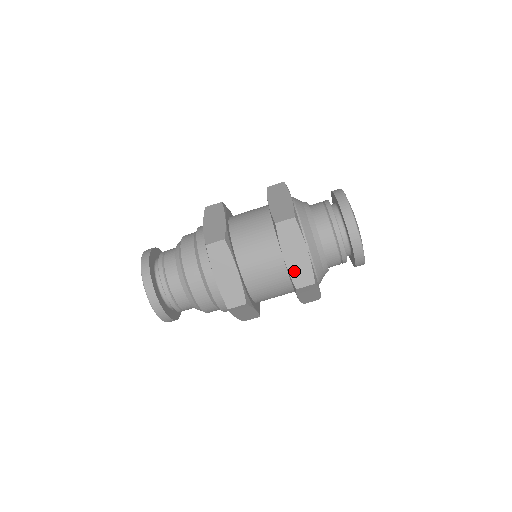
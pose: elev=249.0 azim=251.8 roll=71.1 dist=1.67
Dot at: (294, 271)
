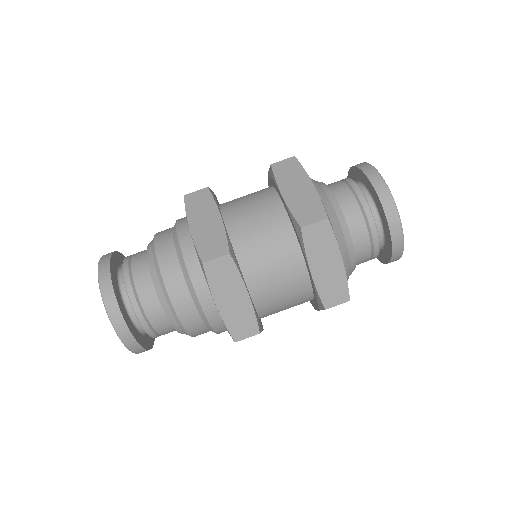
Dot at: (324, 288)
